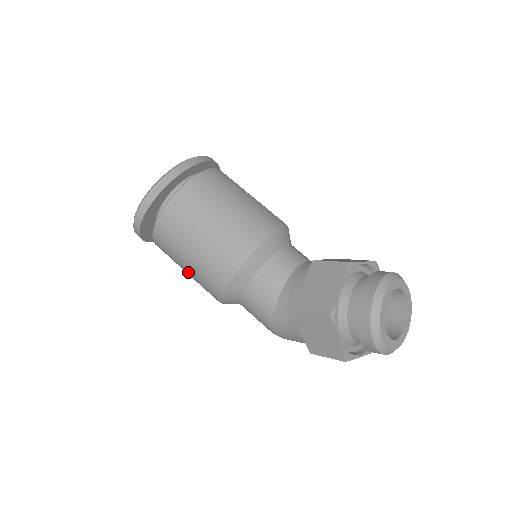
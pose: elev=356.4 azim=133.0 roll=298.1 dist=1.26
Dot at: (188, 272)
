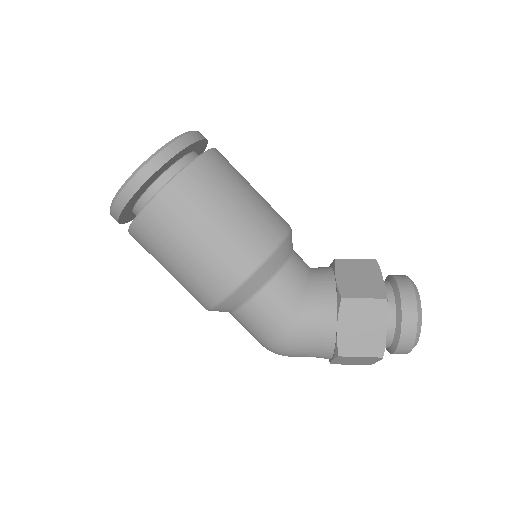
Dot at: (192, 254)
